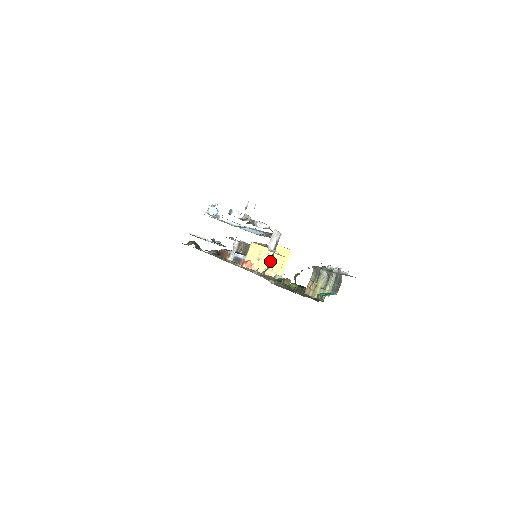
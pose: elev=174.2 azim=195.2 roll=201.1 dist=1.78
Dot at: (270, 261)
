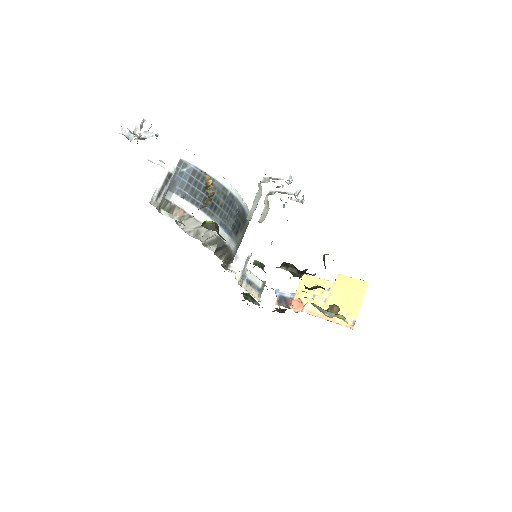
Dot at: (179, 194)
